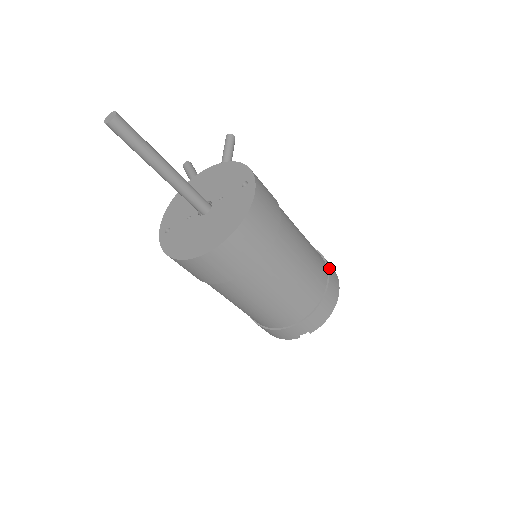
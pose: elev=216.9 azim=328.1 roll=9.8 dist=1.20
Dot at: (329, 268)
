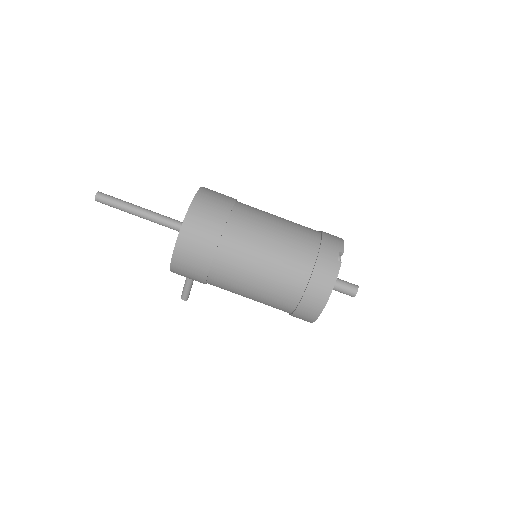
Dot at: occluded
